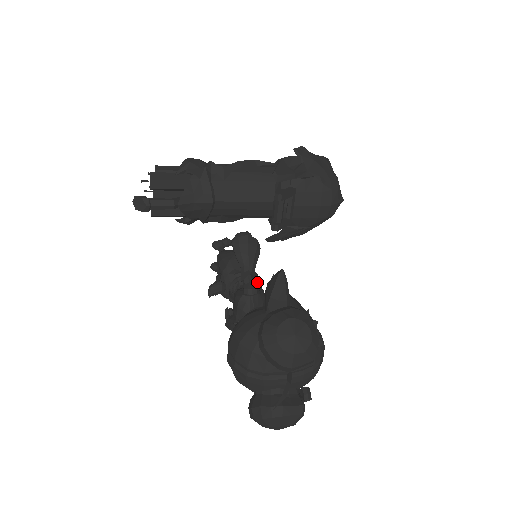
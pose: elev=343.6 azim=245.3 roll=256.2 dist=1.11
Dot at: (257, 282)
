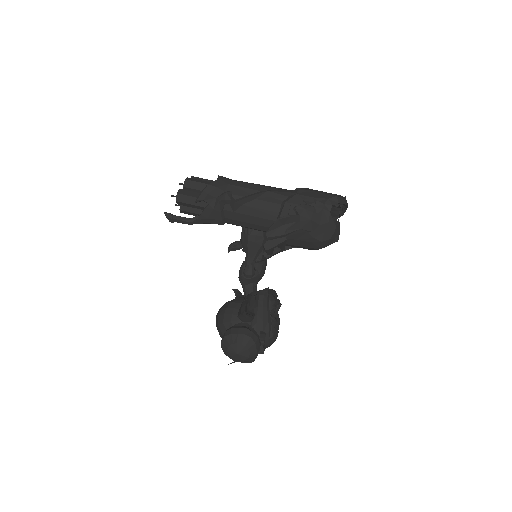
Dot at: occluded
